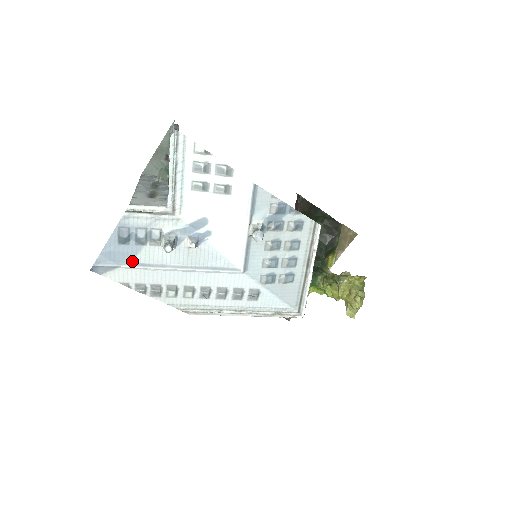
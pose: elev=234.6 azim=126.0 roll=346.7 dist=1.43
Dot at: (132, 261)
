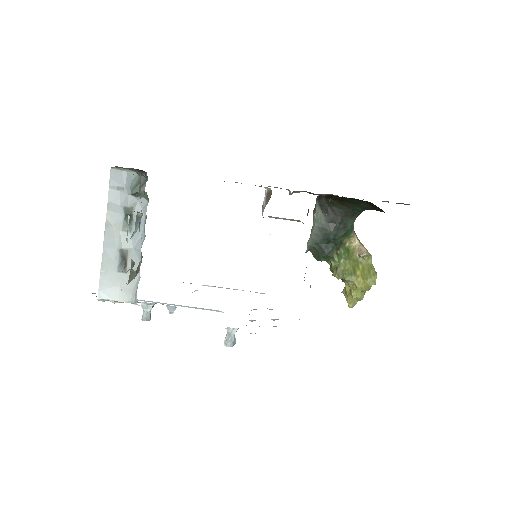
Dot at: occluded
